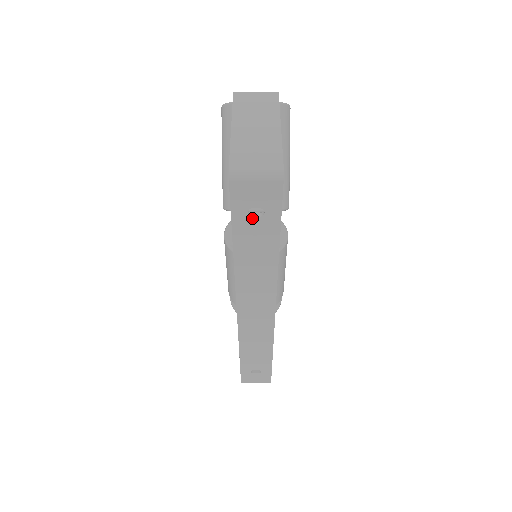
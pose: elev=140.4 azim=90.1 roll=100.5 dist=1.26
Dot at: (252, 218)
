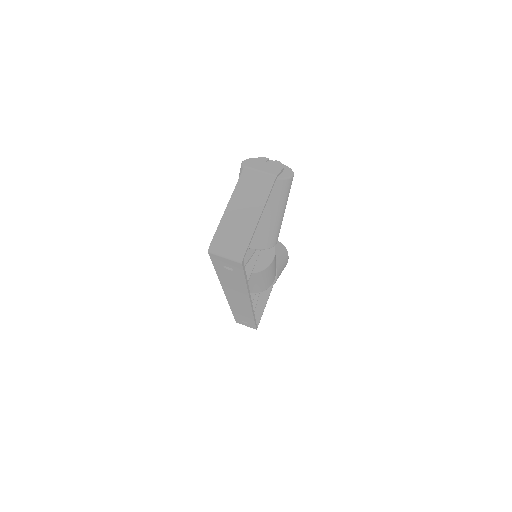
Dot at: (226, 269)
